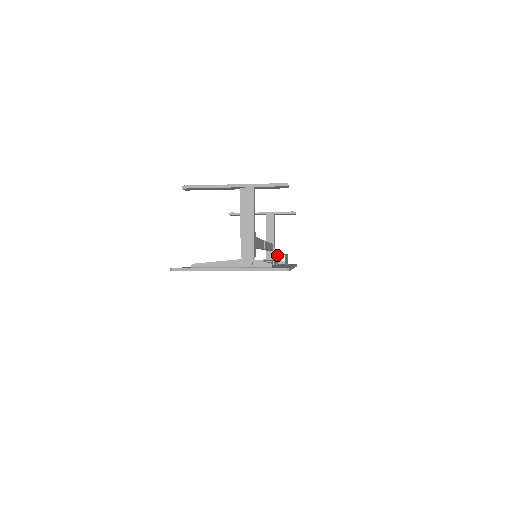
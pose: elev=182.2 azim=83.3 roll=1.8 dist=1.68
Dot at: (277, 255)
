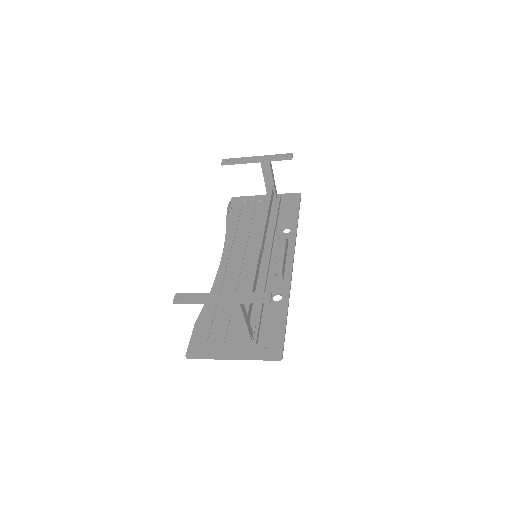
Dot at: (275, 267)
